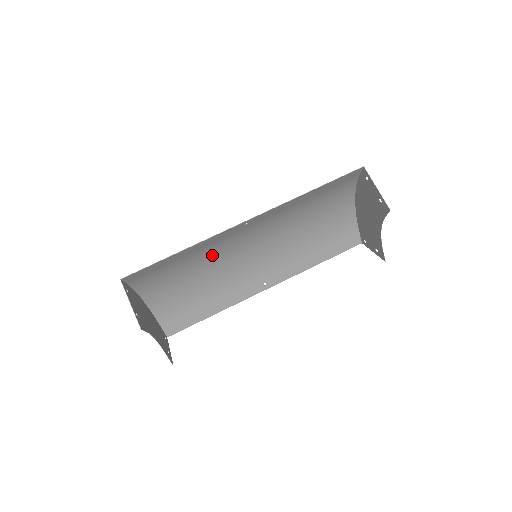
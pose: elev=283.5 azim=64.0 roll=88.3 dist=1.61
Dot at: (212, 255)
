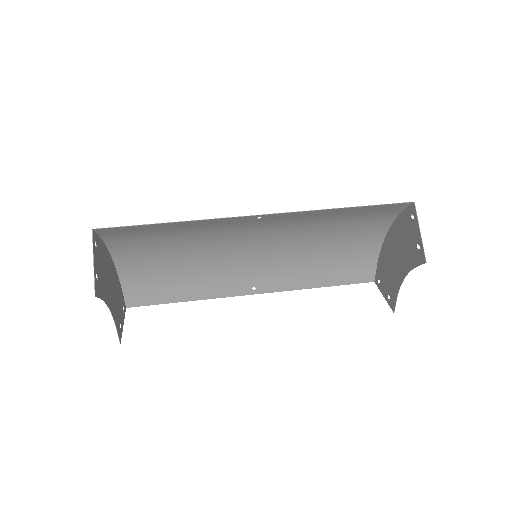
Dot at: (208, 238)
